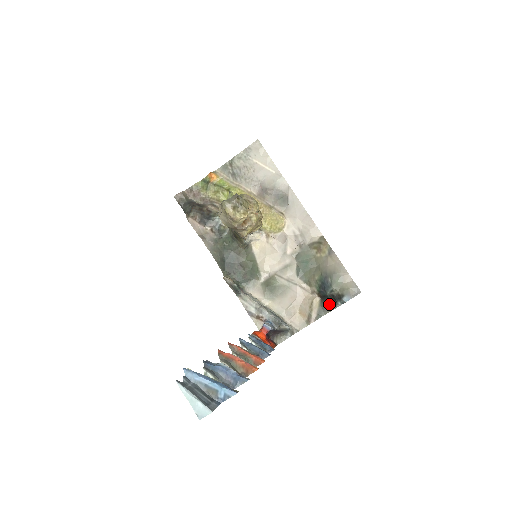
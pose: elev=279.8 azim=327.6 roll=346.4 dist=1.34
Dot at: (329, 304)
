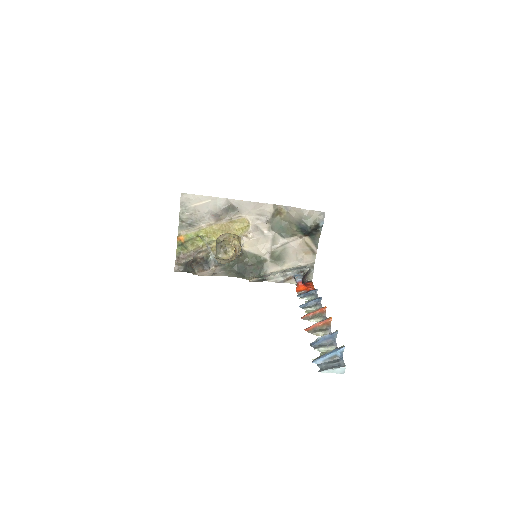
Dot at: (315, 234)
